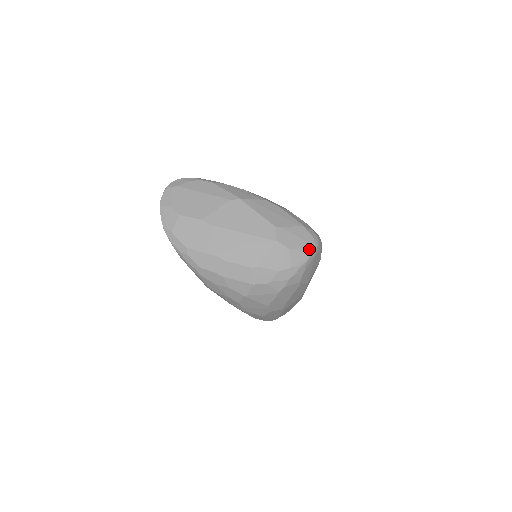
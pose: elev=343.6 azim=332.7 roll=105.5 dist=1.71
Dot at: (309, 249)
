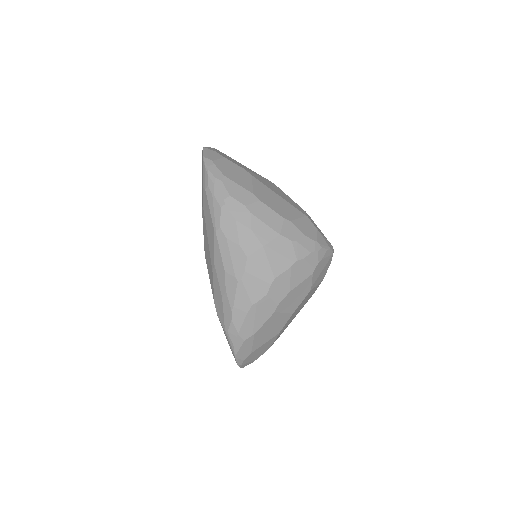
Dot at: (329, 244)
